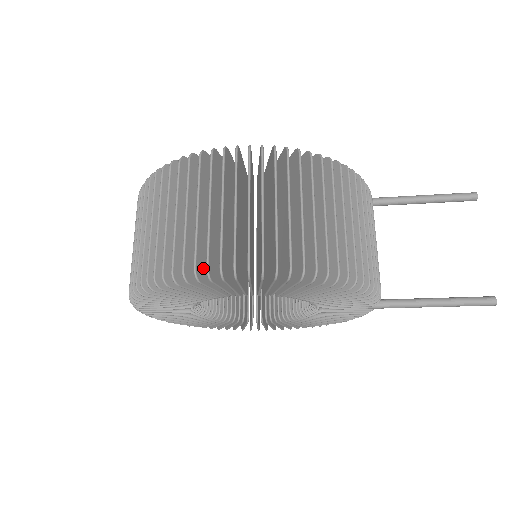
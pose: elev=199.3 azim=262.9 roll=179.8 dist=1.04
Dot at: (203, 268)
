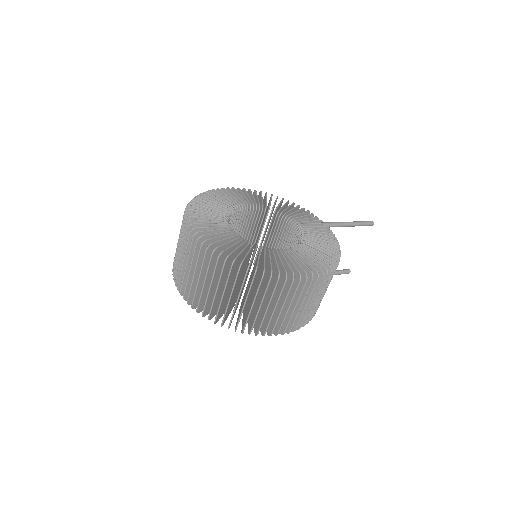
Dot at: (264, 327)
